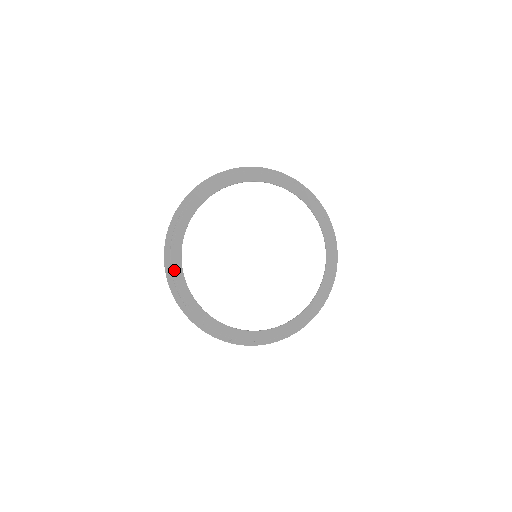
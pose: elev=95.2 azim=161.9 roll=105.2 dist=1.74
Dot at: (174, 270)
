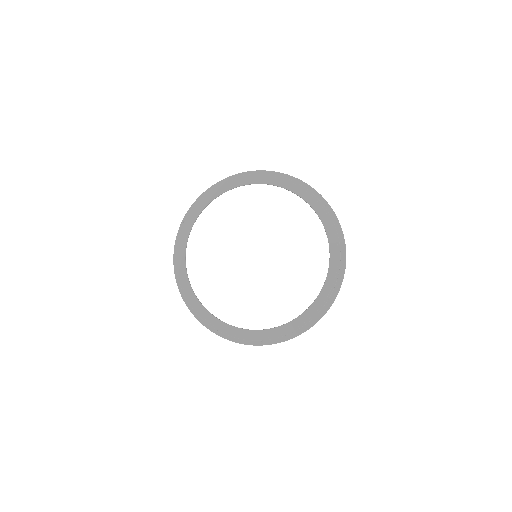
Dot at: (188, 298)
